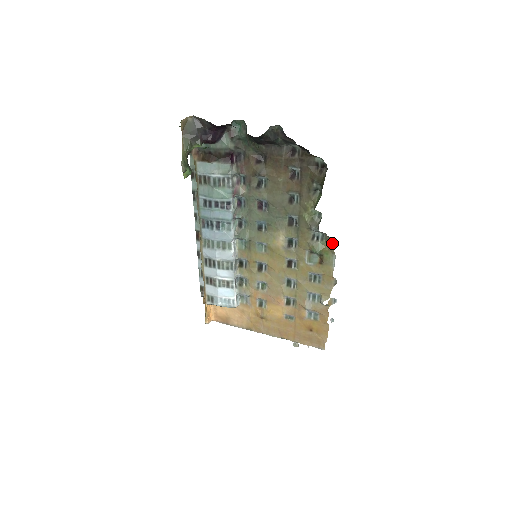
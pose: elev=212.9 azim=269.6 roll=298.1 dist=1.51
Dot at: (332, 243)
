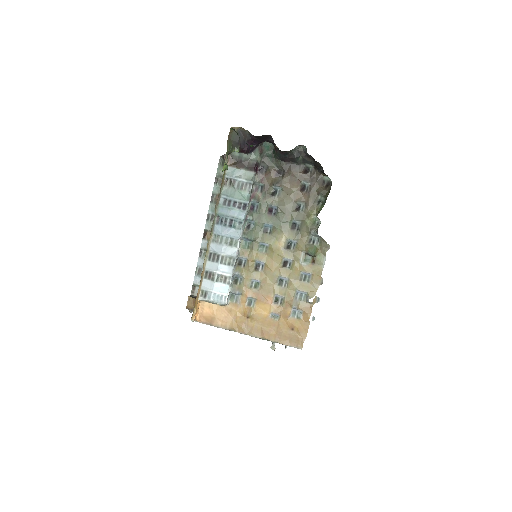
Dot at: (325, 246)
